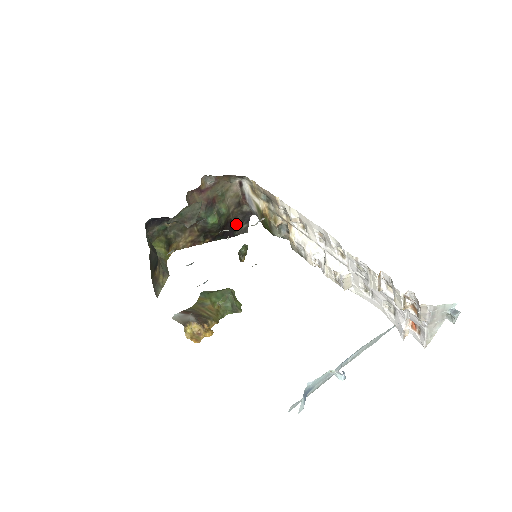
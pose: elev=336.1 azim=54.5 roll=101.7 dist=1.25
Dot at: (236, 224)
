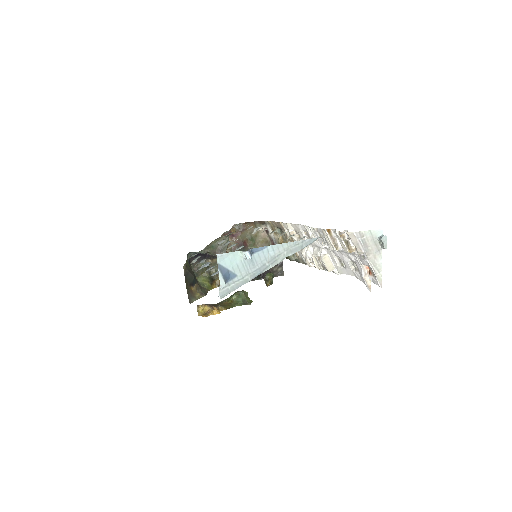
Dot at: occluded
